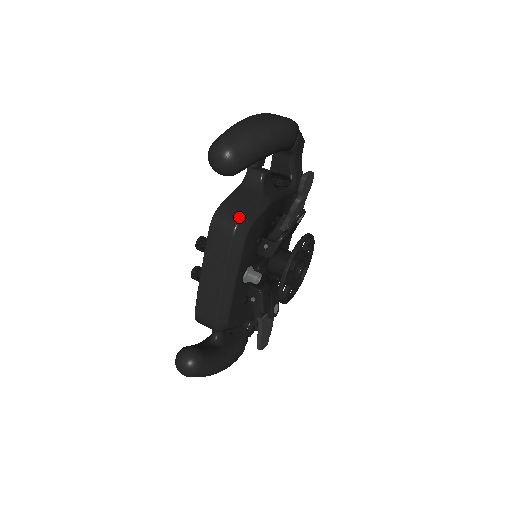
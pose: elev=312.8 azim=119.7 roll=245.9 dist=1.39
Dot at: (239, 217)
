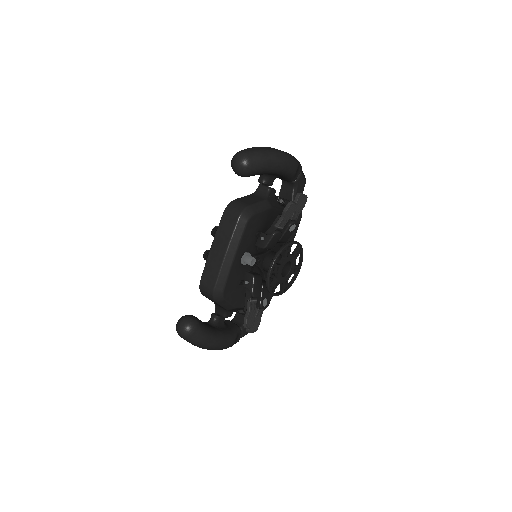
Dot at: (245, 207)
